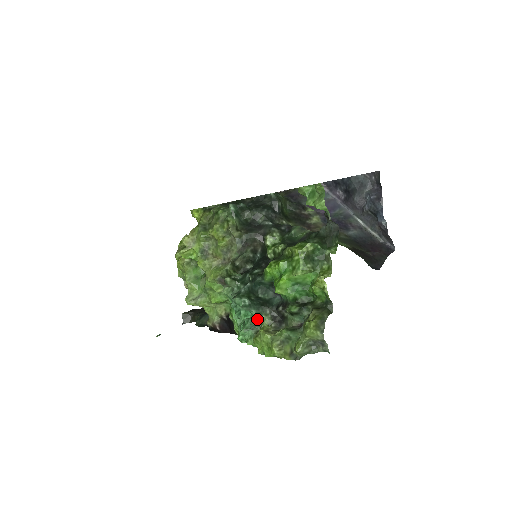
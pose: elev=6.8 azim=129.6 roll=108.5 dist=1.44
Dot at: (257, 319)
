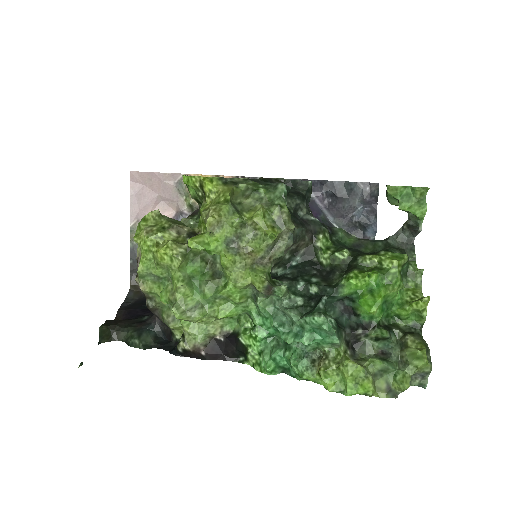
Dot at: (326, 344)
